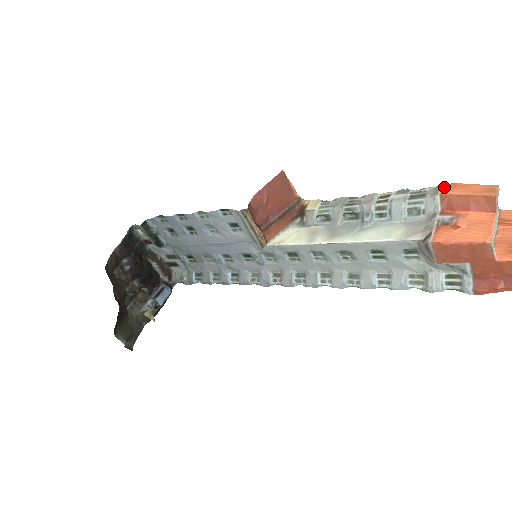
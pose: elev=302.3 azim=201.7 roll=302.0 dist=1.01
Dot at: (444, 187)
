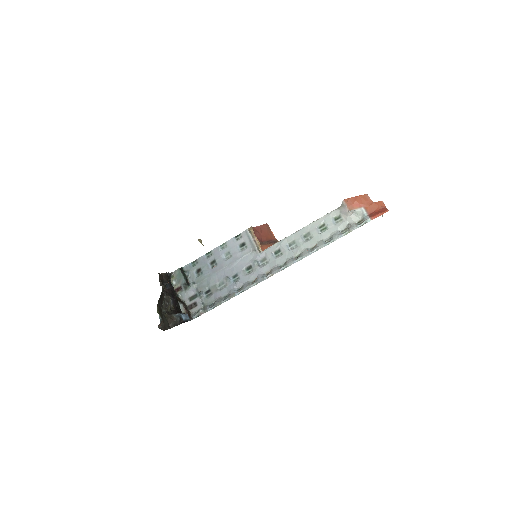
Dot at: occluded
